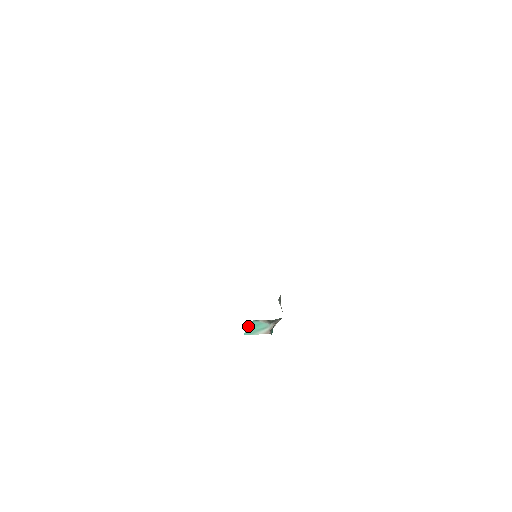
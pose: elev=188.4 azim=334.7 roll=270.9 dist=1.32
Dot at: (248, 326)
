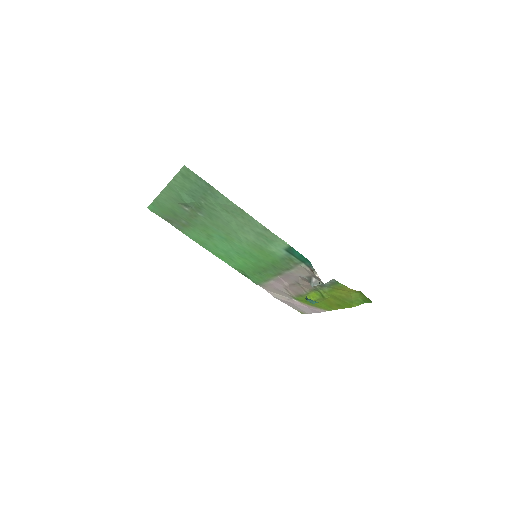
Dot at: (306, 297)
